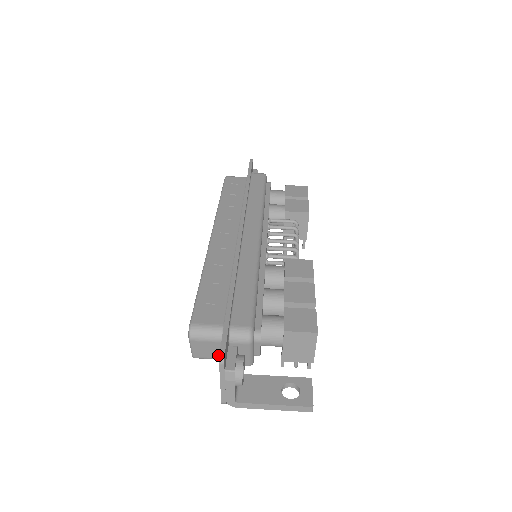
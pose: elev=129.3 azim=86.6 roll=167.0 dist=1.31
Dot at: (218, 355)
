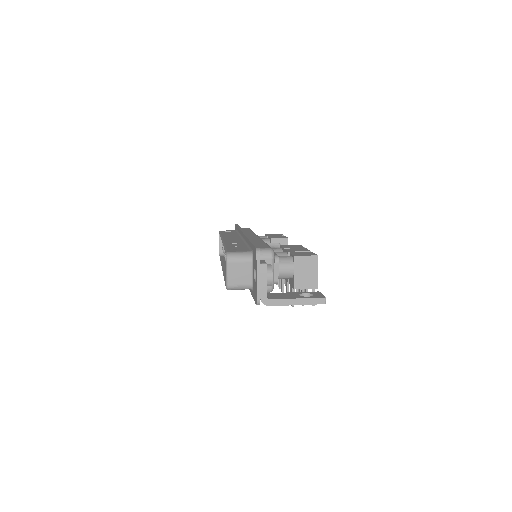
Dot at: (247, 280)
